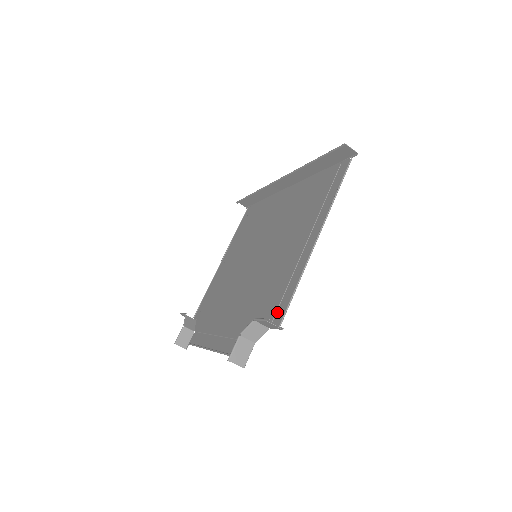
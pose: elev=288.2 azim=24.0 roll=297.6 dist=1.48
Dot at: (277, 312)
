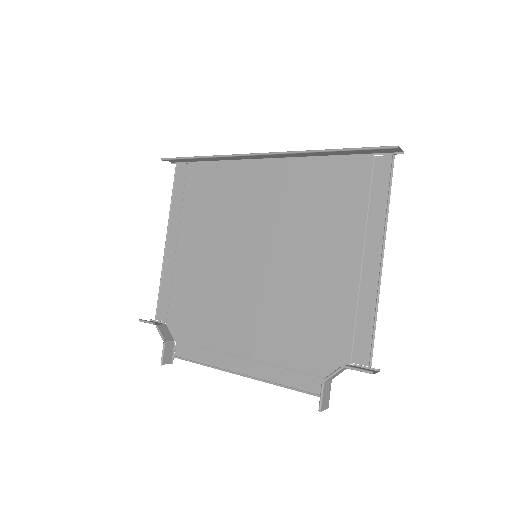
Dot at: (355, 347)
